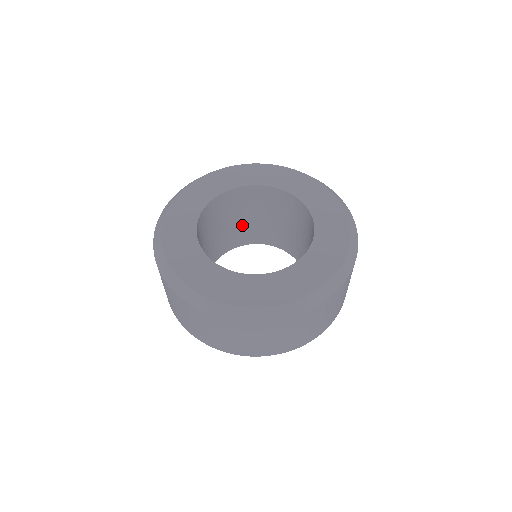
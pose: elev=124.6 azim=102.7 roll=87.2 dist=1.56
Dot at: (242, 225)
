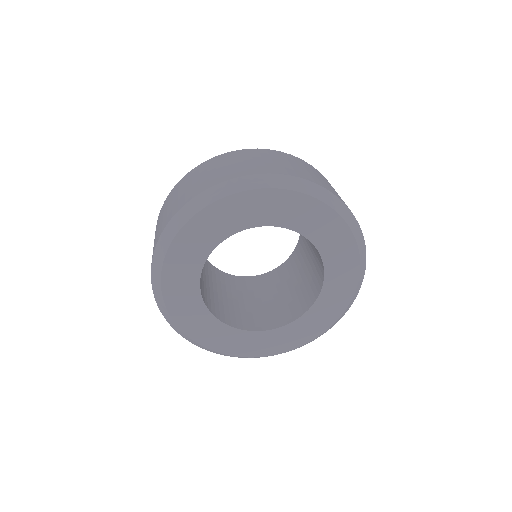
Dot at: occluded
